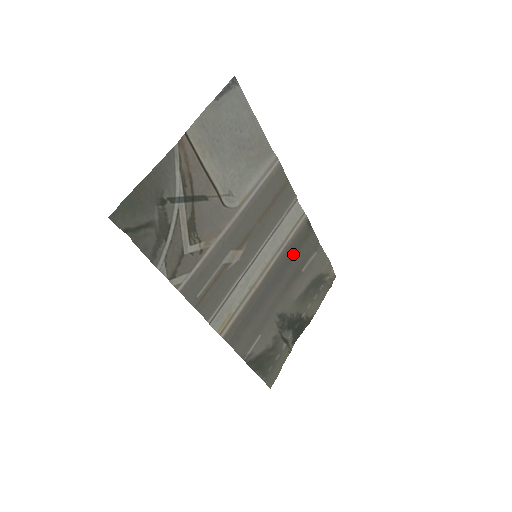
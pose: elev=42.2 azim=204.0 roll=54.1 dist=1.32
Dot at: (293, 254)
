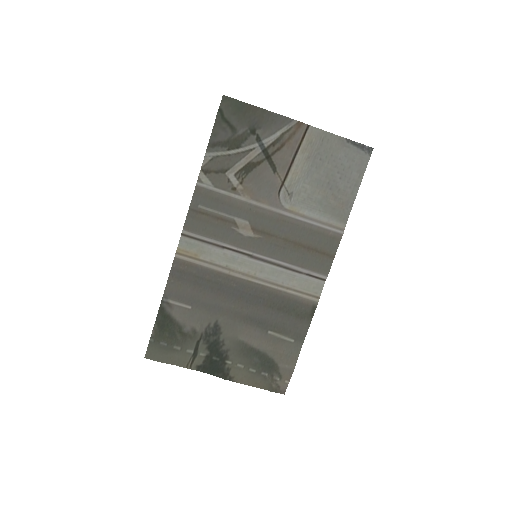
Dot at: (278, 307)
